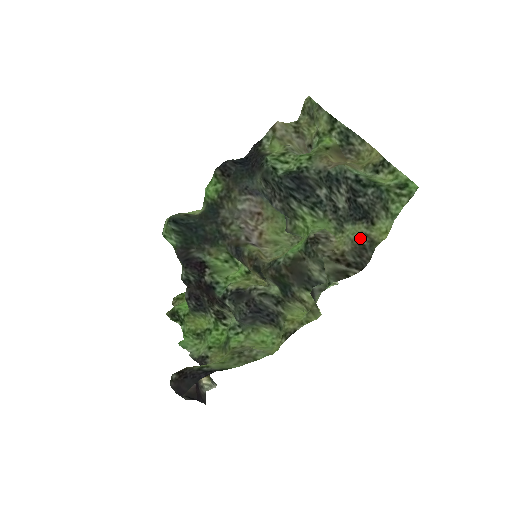
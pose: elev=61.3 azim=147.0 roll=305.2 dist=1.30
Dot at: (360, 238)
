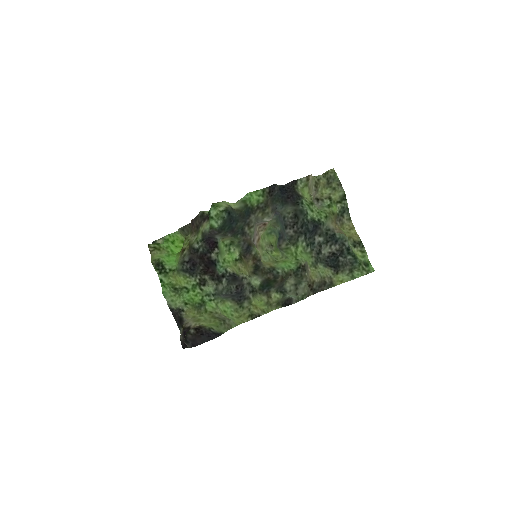
Dot at: (327, 278)
